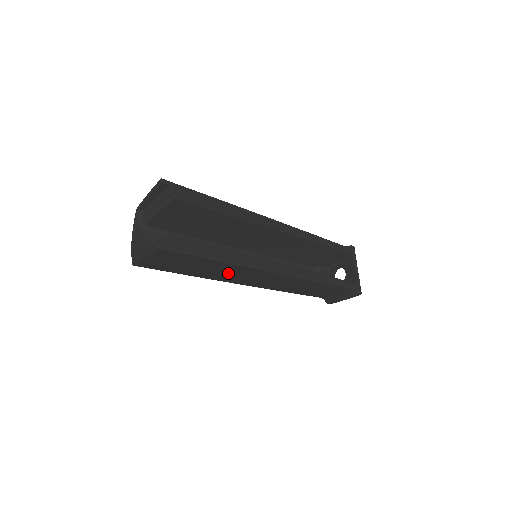
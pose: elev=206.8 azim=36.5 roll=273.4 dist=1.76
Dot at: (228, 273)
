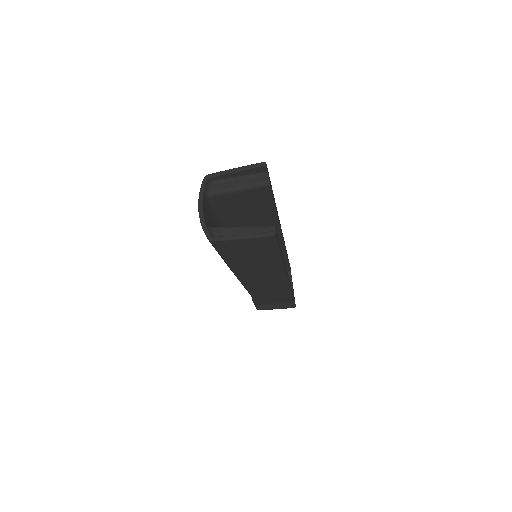
Dot at: (260, 270)
